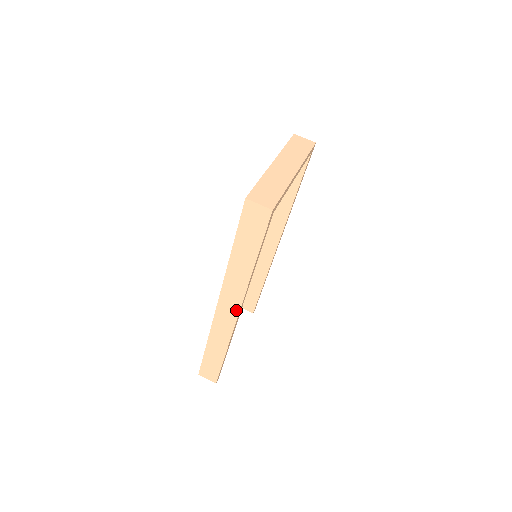
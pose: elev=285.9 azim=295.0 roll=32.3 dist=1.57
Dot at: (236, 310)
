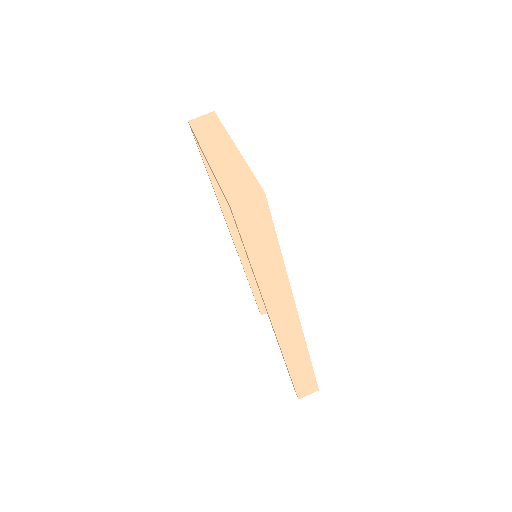
Dot at: (294, 314)
